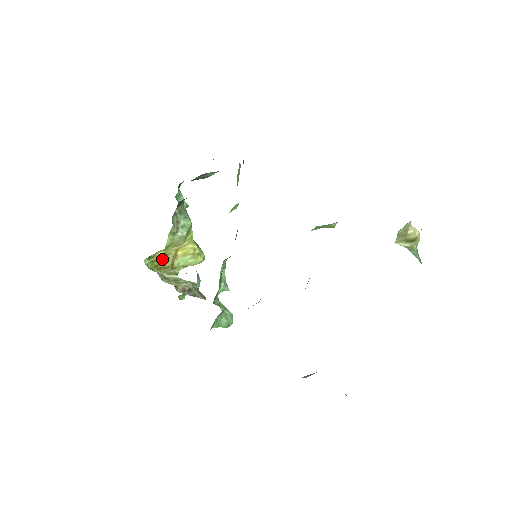
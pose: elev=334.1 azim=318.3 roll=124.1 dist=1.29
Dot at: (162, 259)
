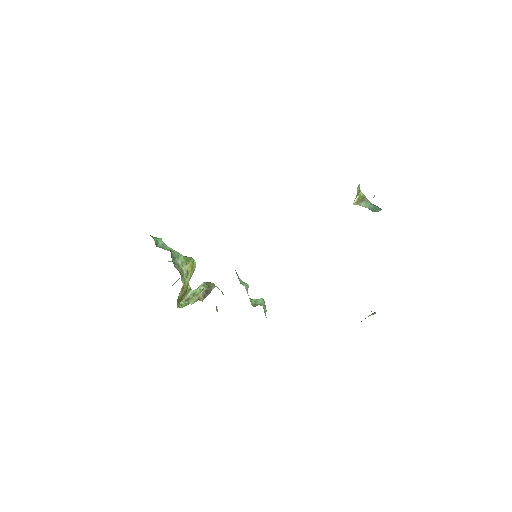
Dot at: (182, 294)
